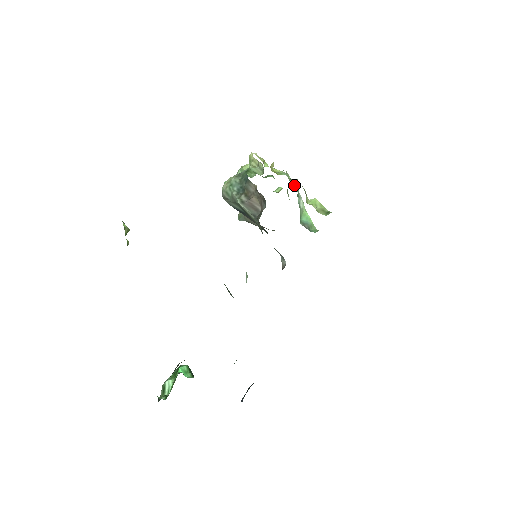
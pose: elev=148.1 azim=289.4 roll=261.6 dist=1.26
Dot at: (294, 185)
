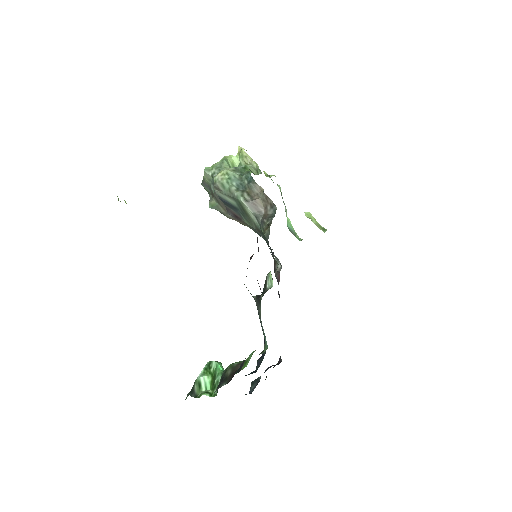
Dot at: (280, 191)
